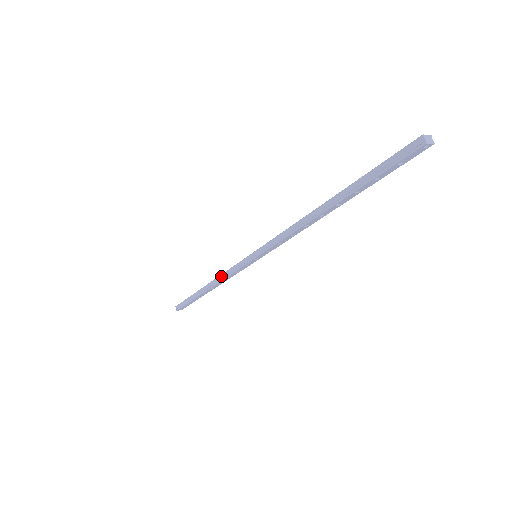
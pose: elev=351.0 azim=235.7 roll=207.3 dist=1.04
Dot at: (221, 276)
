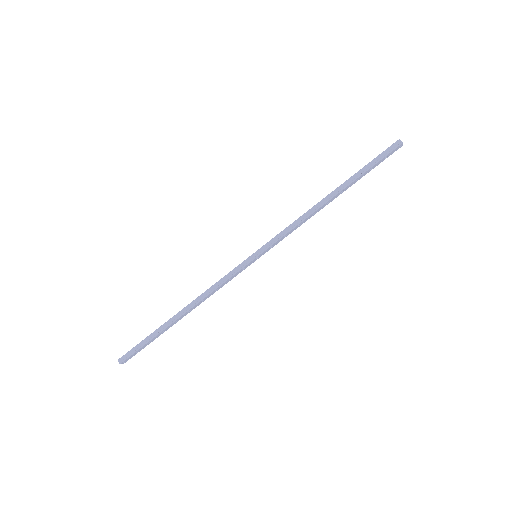
Dot at: (208, 290)
